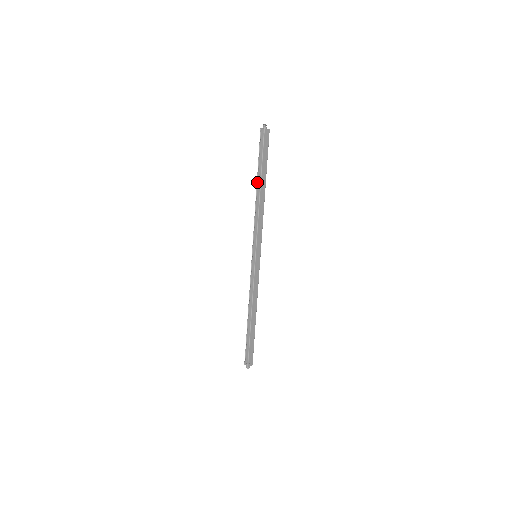
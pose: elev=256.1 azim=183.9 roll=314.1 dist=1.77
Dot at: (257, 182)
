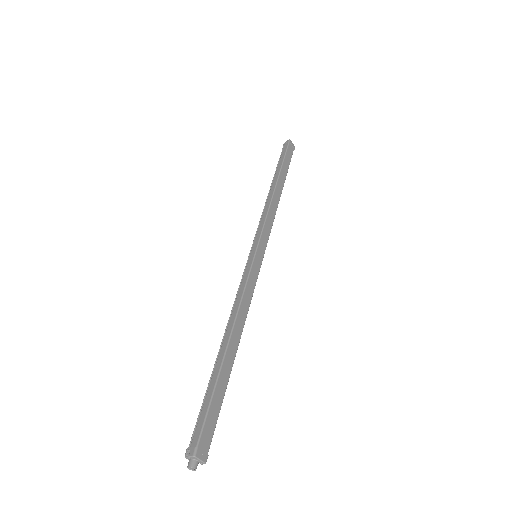
Dot at: (273, 181)
